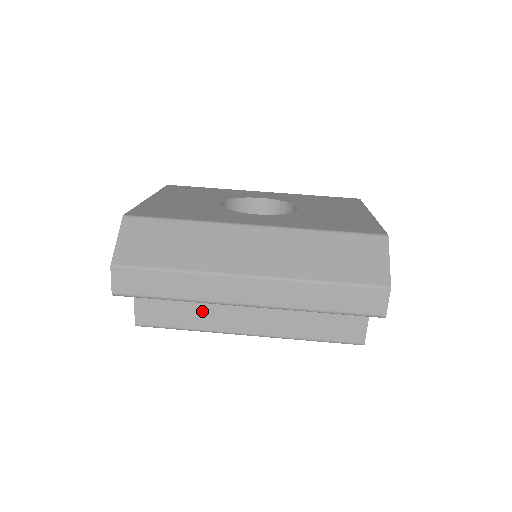
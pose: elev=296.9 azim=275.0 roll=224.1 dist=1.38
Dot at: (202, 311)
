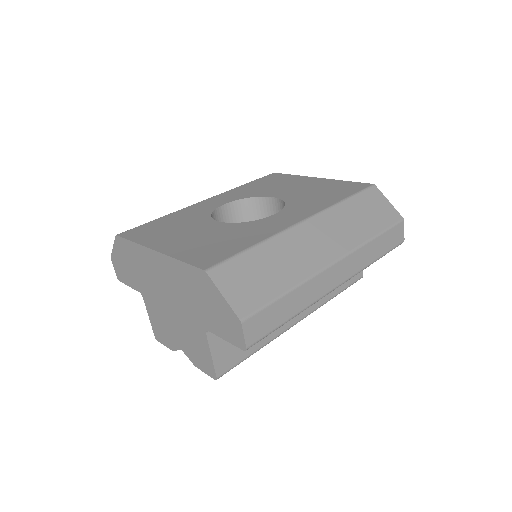
Dot at: occluded
